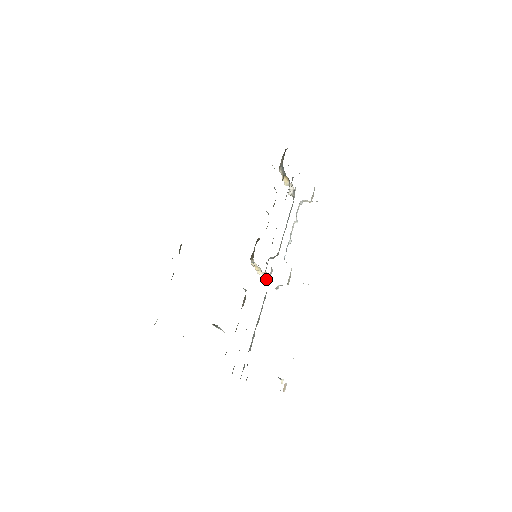
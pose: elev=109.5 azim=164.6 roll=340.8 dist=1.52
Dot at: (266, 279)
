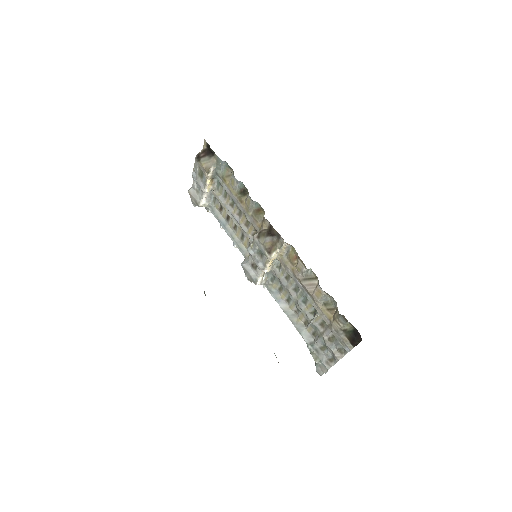
Dot at: (262, 279)
